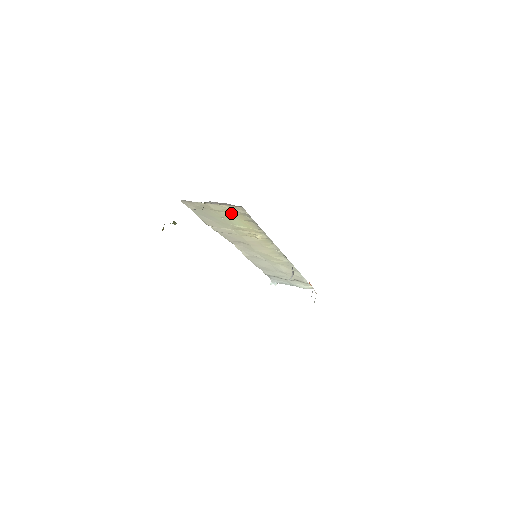
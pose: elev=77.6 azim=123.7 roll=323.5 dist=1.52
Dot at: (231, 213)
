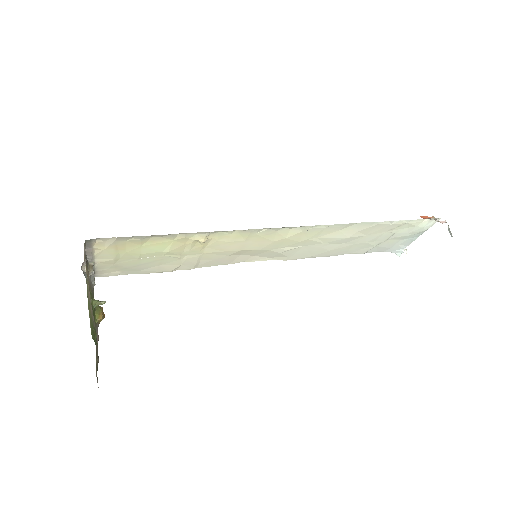
Dot at: (121, 250)
